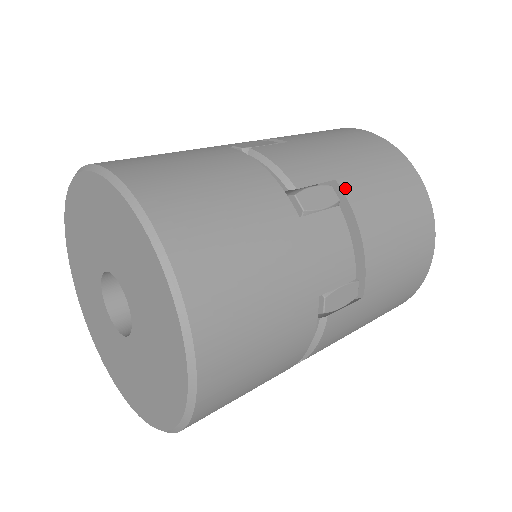
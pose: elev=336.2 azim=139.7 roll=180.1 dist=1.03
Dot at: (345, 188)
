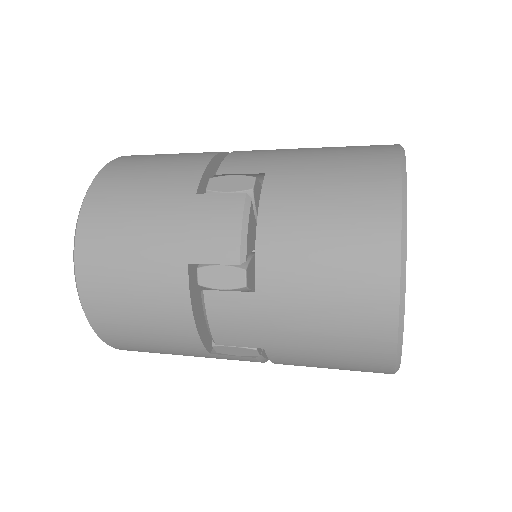
Dot at: (268, 181)
